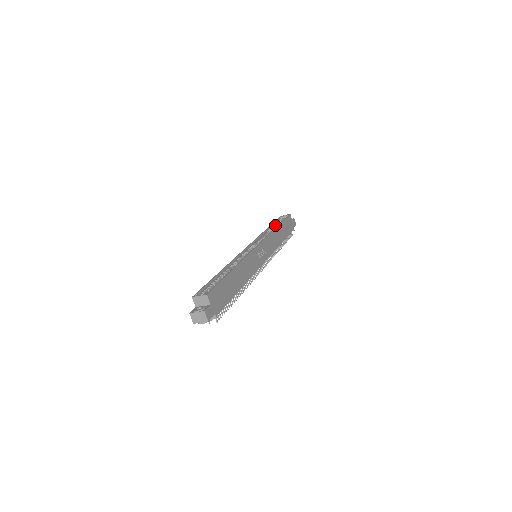
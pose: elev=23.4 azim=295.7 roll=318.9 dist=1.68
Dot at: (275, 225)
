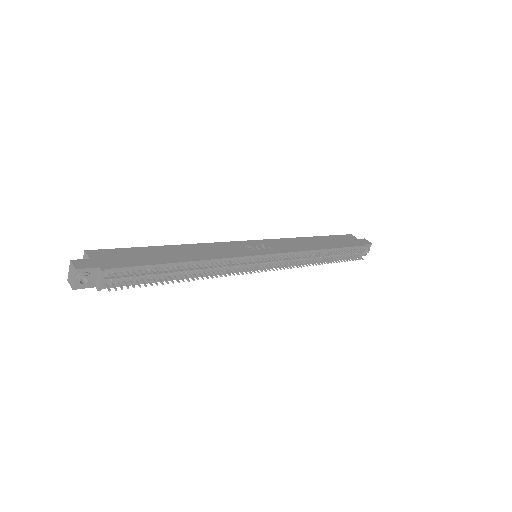
Dot at: occluded
